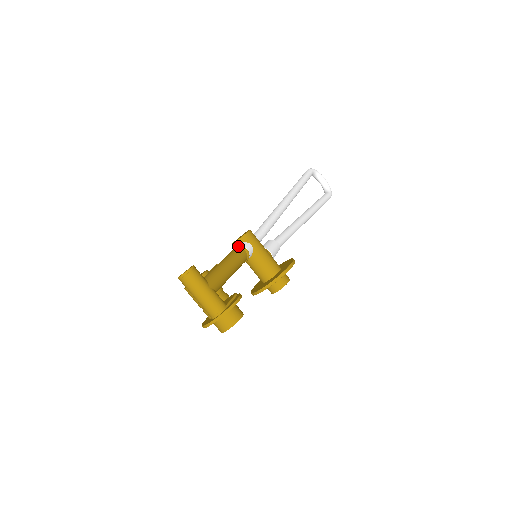
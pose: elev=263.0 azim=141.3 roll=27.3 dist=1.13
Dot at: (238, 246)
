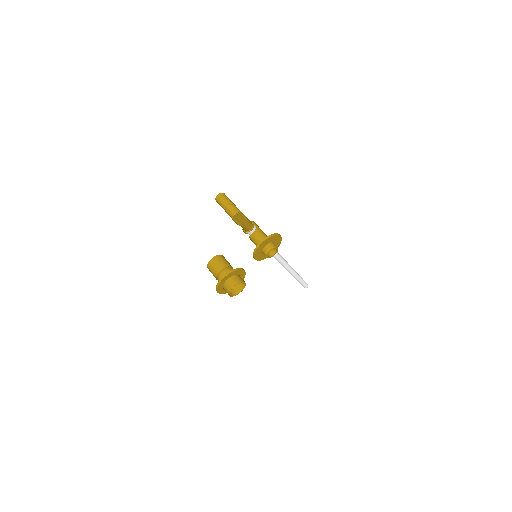
Dot at: occluded
